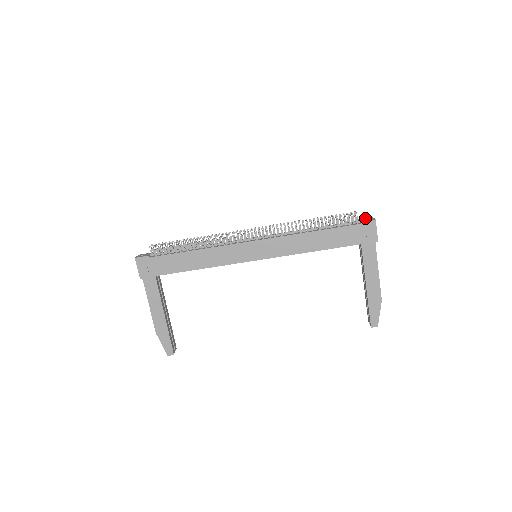
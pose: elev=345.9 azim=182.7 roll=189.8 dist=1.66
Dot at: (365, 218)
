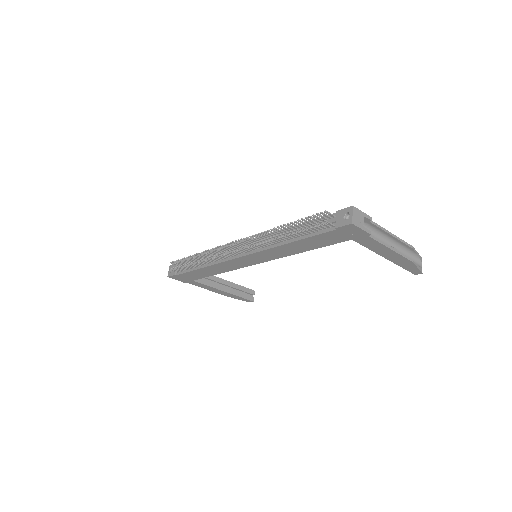
Dot at: (343, 209)
